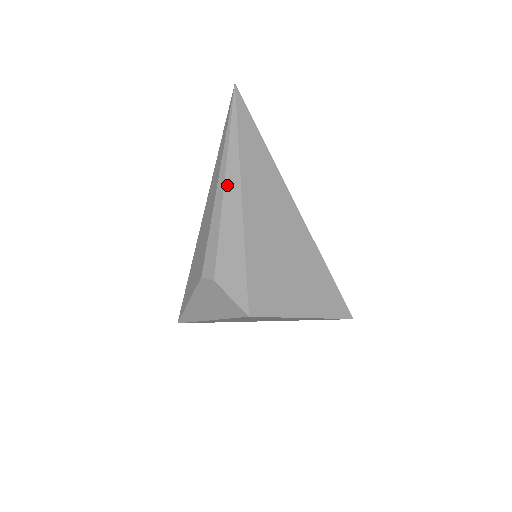
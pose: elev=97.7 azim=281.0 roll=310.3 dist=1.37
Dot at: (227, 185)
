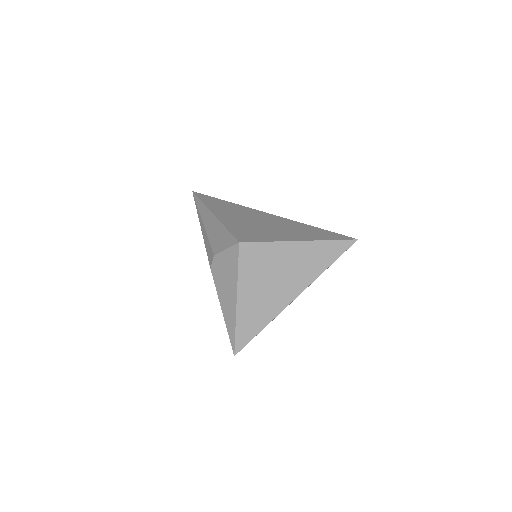
Dot at: (203, 218)
